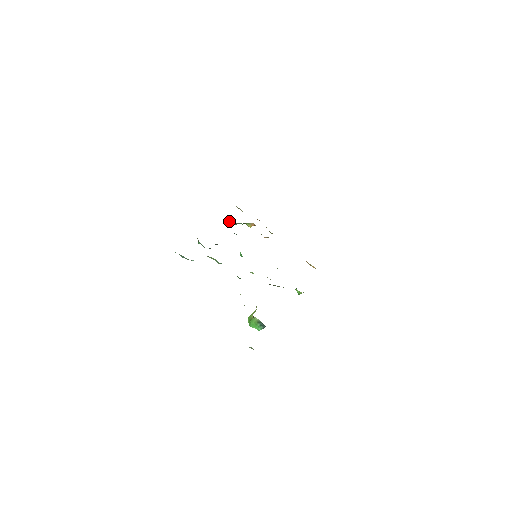
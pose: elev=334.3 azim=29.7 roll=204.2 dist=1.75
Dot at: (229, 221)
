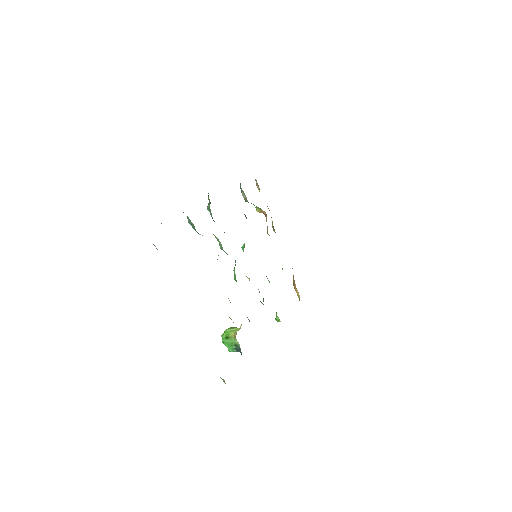
Dot at: (245, 196)
